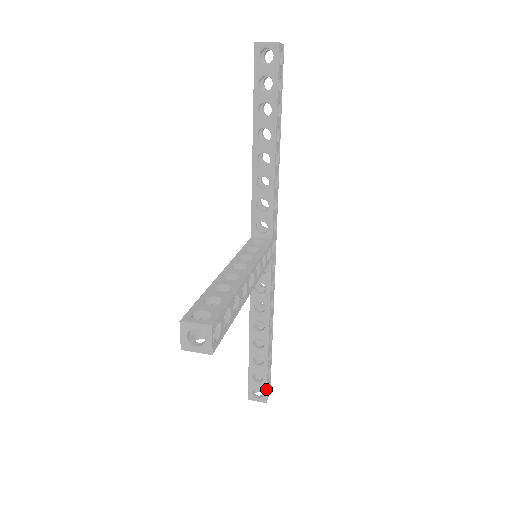
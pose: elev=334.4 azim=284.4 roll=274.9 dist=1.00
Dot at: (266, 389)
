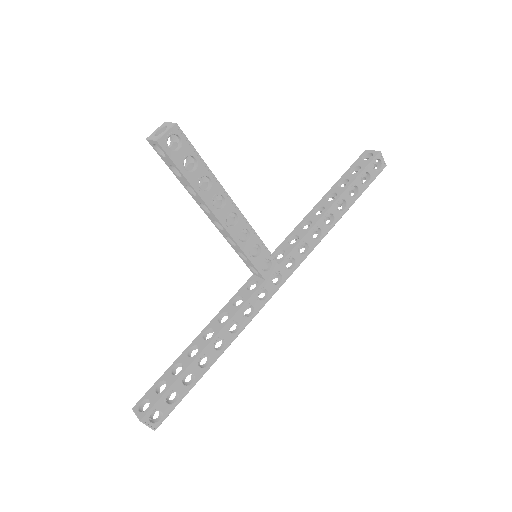
Dot at: (155, 404)
